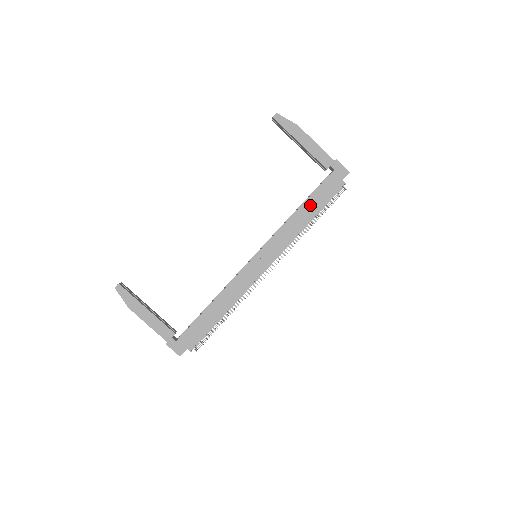
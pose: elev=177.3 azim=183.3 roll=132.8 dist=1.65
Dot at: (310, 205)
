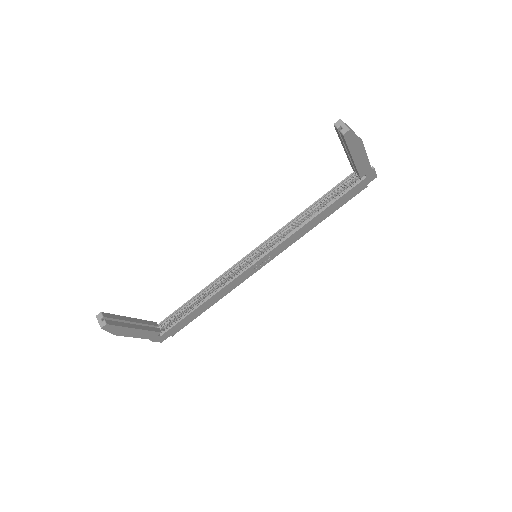
Dot at: (328, 211)
